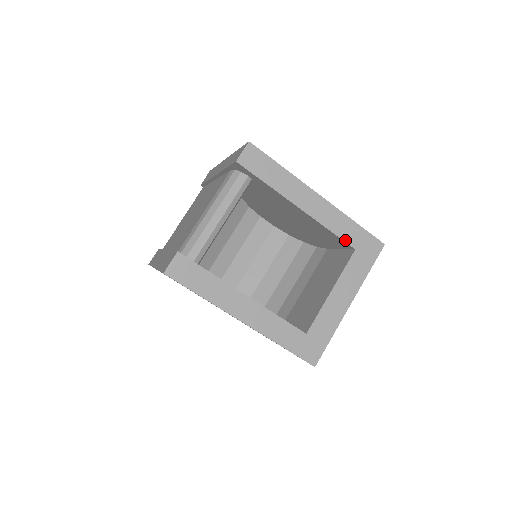
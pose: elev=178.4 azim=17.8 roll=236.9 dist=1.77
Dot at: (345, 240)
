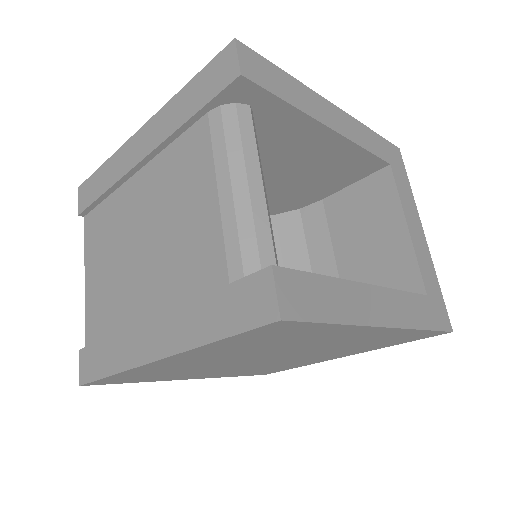
Dot at: (379, 156)
